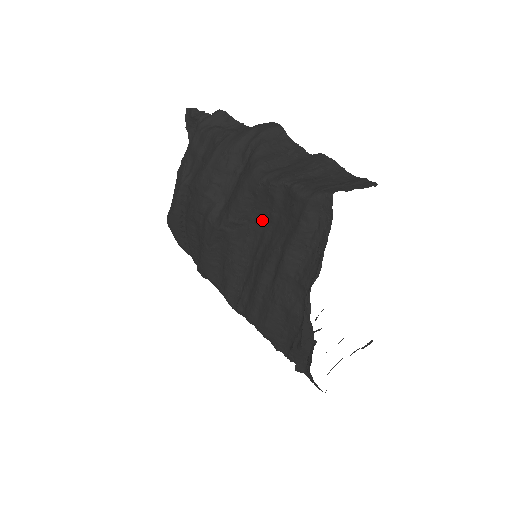
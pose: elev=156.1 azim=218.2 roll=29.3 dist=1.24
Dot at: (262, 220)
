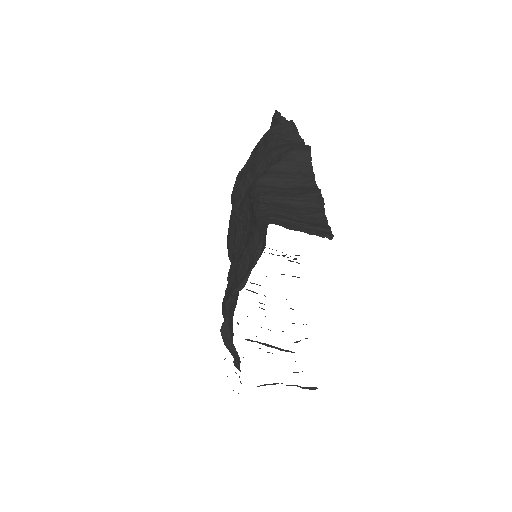
Dot at: (252, 225)
